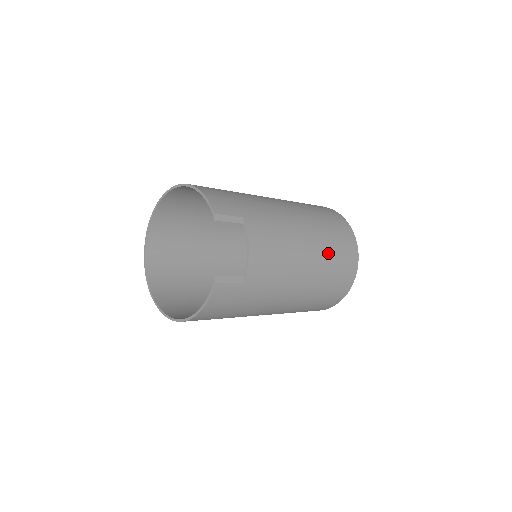
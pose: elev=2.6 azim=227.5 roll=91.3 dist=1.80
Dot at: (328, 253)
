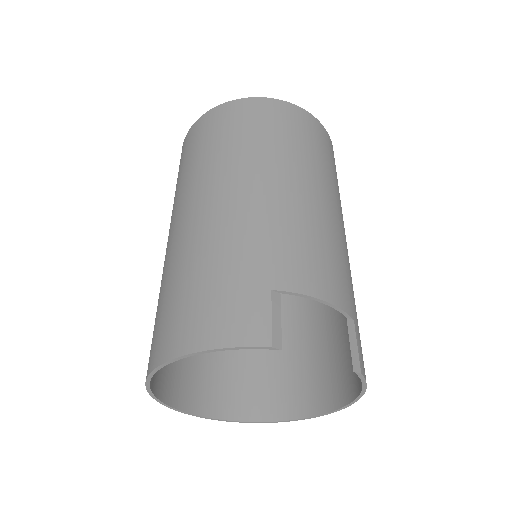
Dot at: (309, 159)
